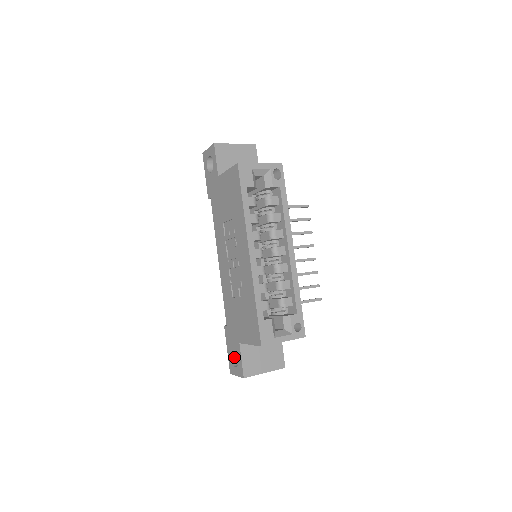
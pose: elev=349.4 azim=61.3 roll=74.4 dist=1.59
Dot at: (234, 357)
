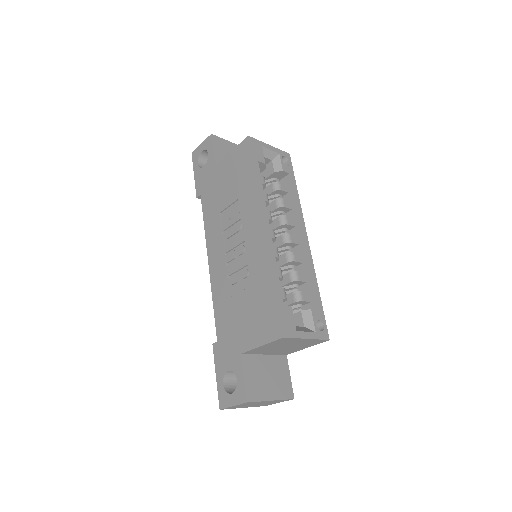
Dot at: (227, 383)
